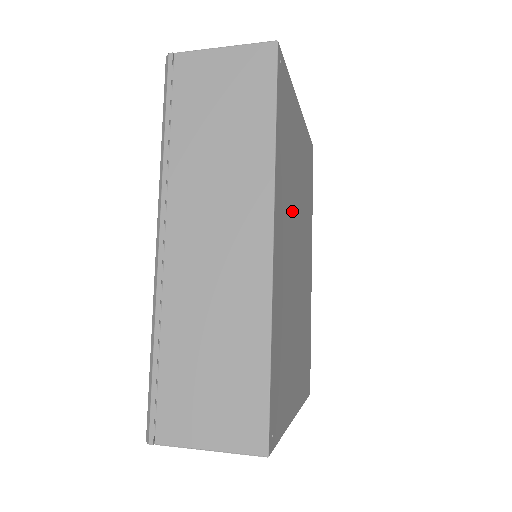
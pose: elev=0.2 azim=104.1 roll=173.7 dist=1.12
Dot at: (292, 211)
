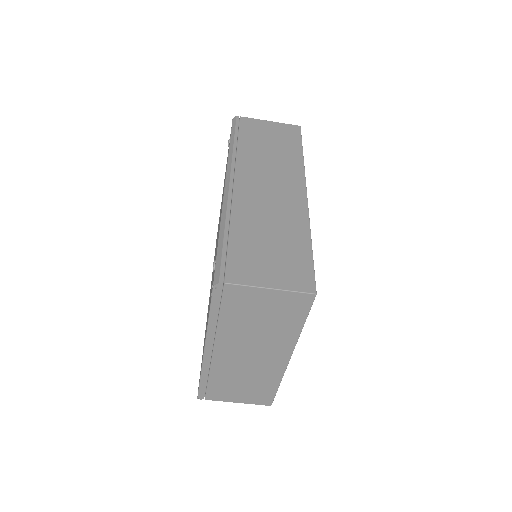
Dot at: occluded
